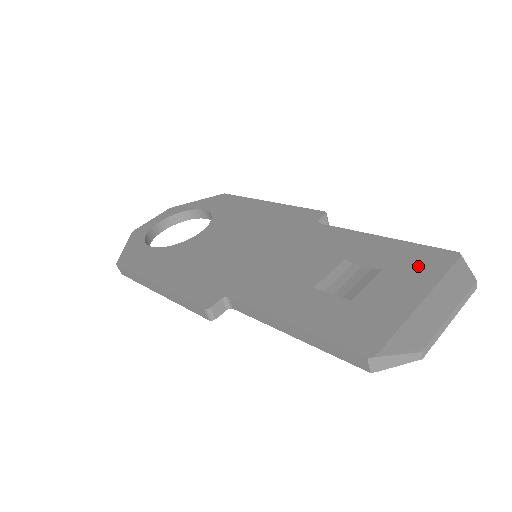
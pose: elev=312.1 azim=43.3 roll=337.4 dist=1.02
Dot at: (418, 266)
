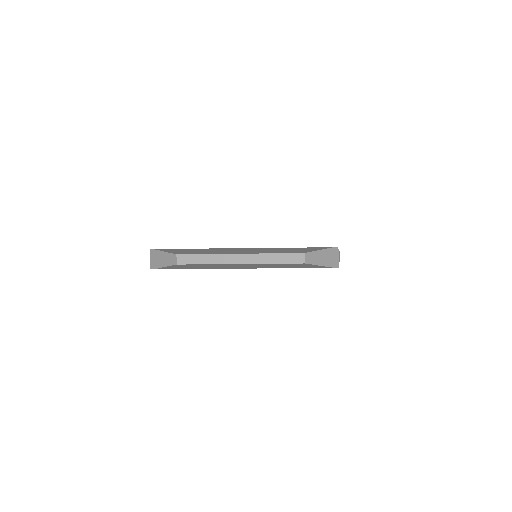
Dot at: occluded
